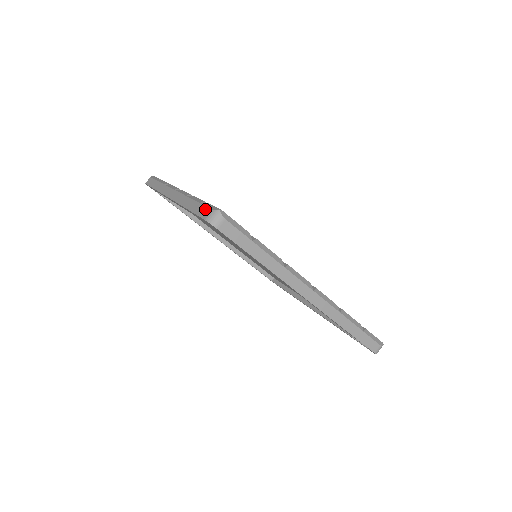
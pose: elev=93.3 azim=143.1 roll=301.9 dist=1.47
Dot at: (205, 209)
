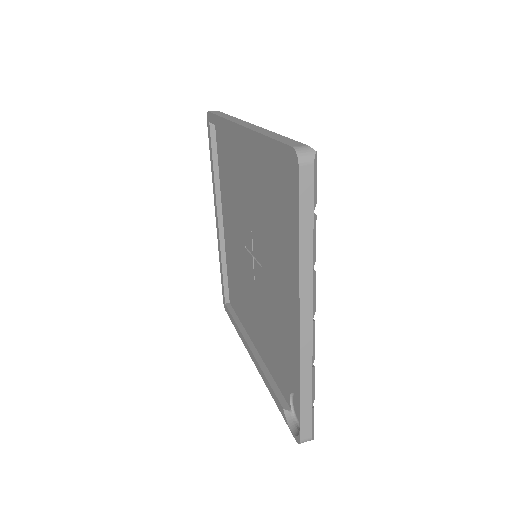
Dot at: (296, 142)
